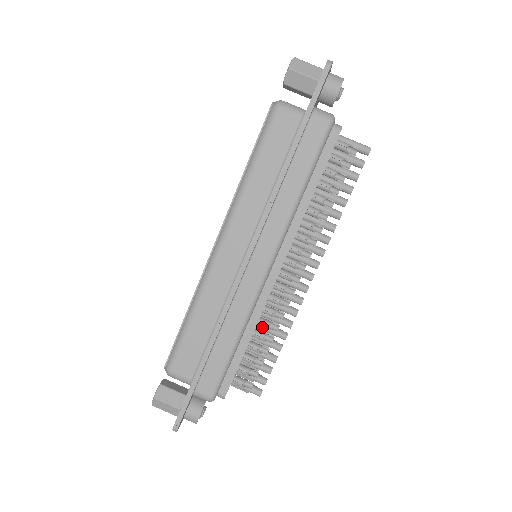
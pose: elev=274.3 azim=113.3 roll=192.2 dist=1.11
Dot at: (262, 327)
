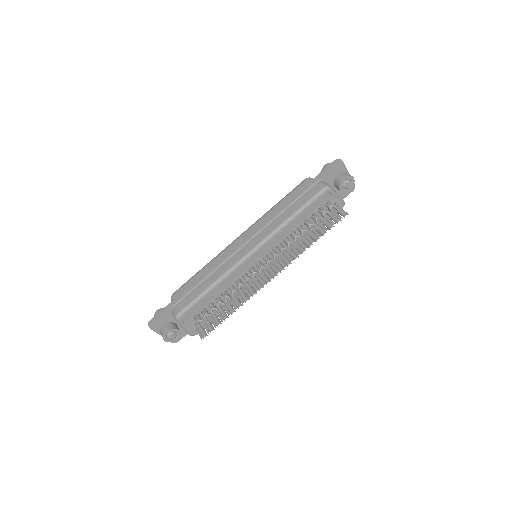
Dot at: (232, 295)
